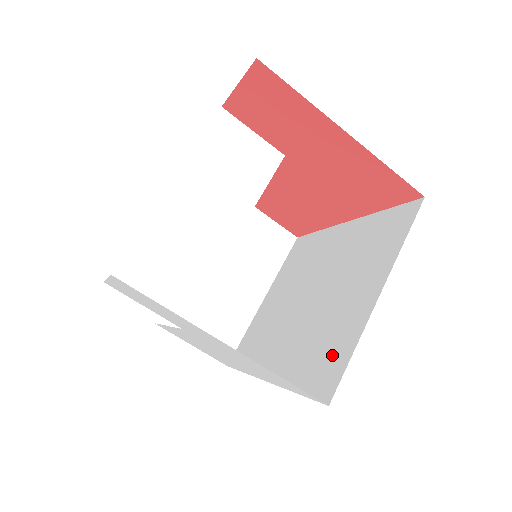
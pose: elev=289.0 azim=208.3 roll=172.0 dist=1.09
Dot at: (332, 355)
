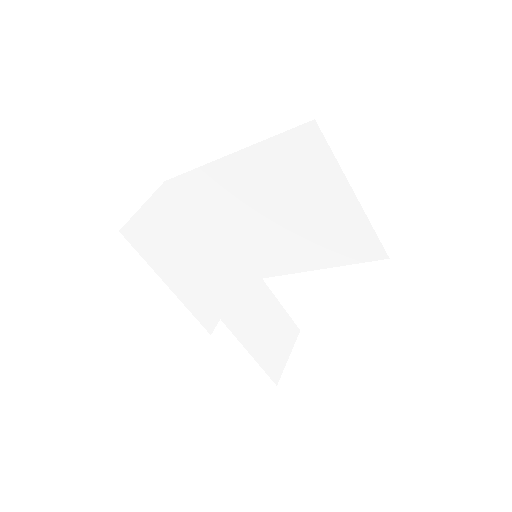
Dot at: (356, 239)
